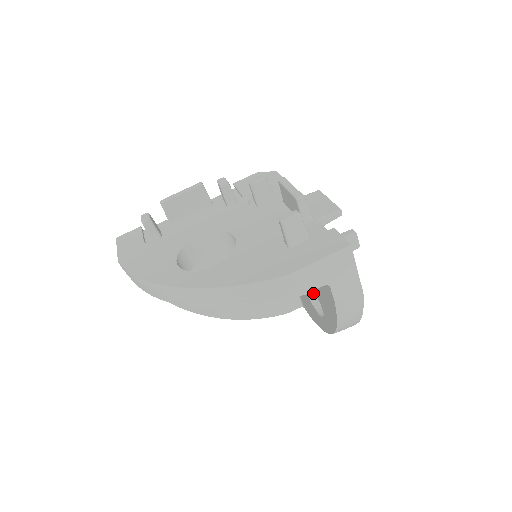
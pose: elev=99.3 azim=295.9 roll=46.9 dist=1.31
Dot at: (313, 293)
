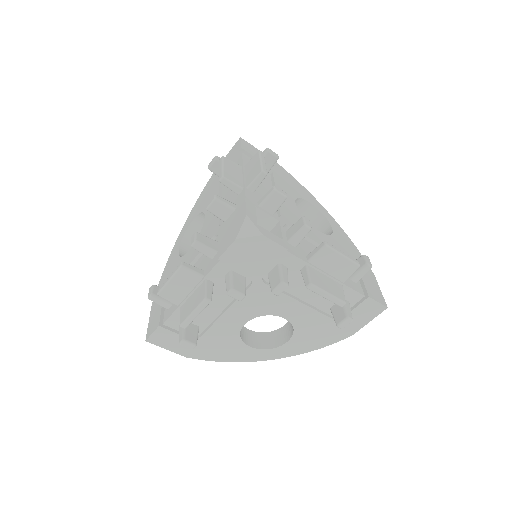
Dot at: occluded
